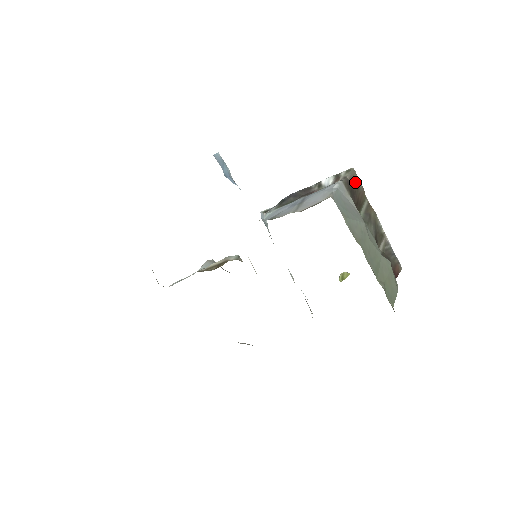
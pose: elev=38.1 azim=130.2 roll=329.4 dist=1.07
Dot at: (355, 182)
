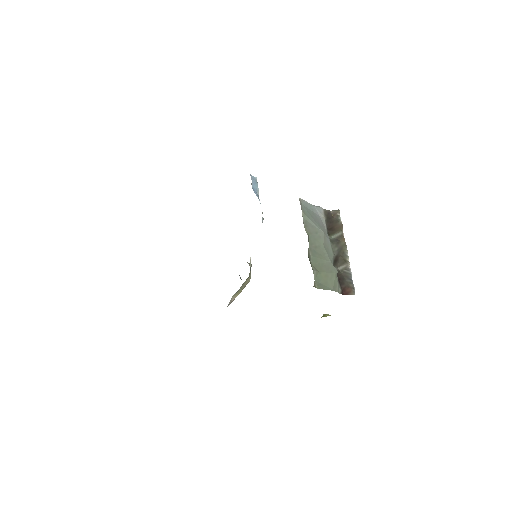
Dot at: (337, 217)
